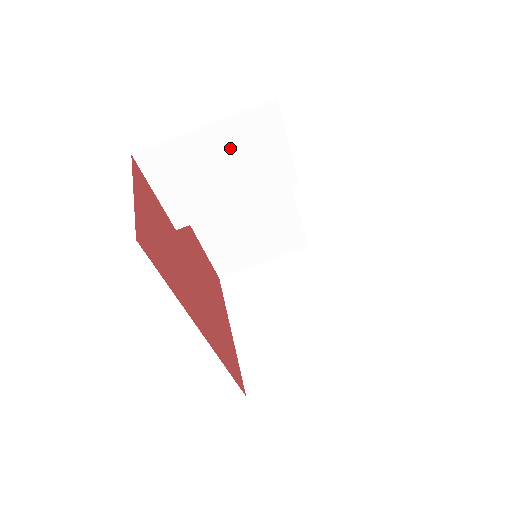
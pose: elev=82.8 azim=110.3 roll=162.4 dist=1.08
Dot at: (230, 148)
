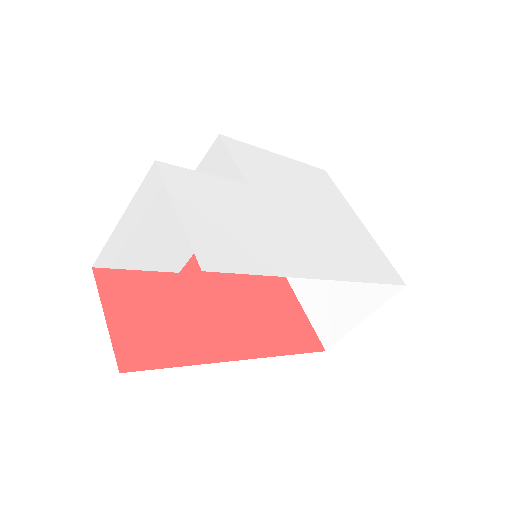
Dot at: (158, 212)
